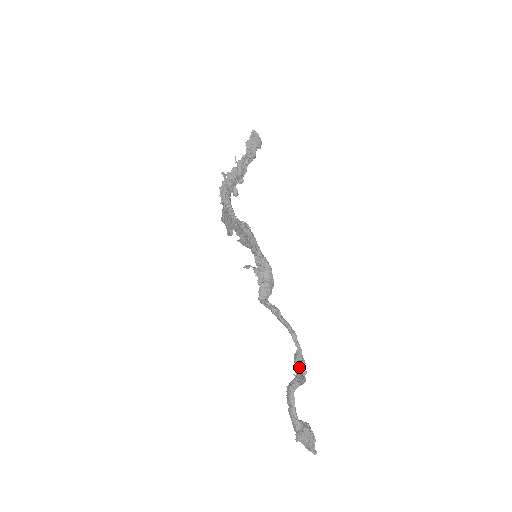
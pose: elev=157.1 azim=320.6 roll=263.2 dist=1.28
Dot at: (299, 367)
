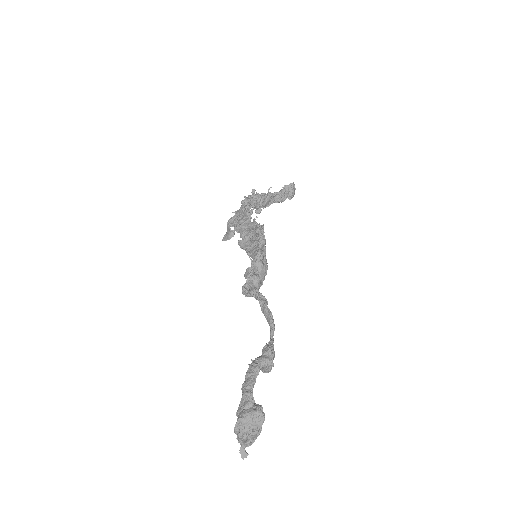
Dot at: (268, 355)
